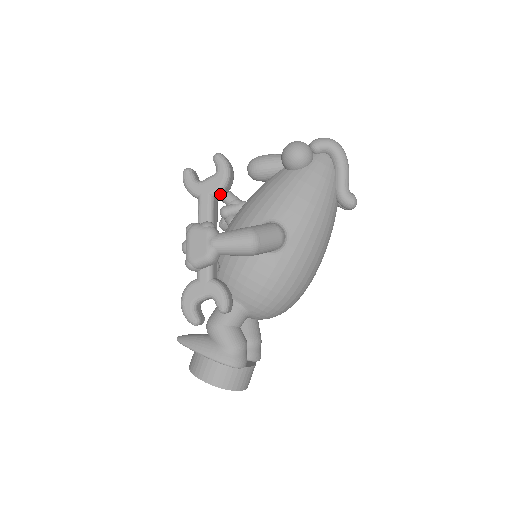
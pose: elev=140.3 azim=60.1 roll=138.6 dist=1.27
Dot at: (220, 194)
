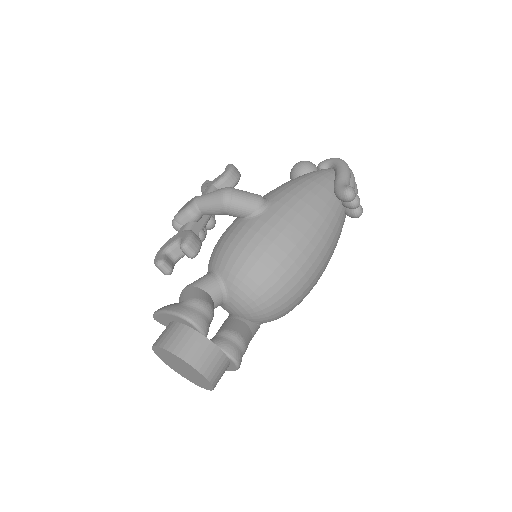
Dot at: (221, 184)
